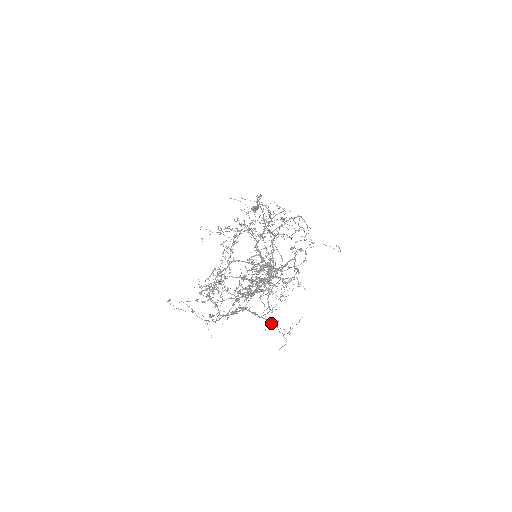
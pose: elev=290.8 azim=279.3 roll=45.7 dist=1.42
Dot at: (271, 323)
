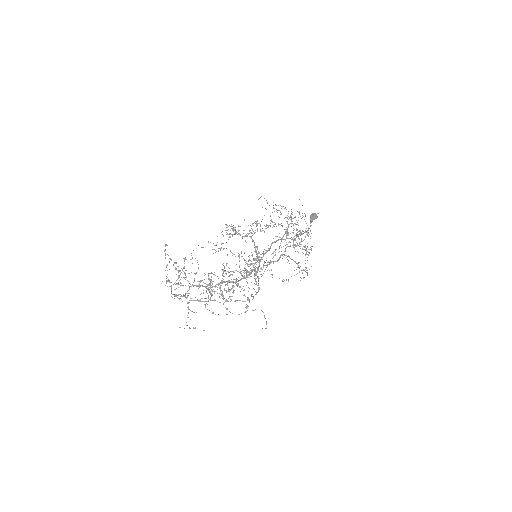
Dot at: occluded
